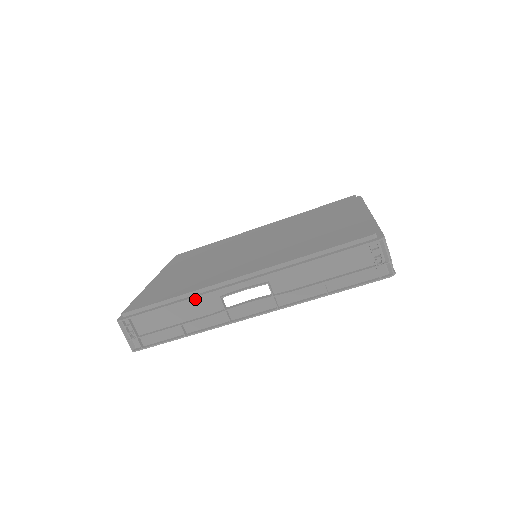
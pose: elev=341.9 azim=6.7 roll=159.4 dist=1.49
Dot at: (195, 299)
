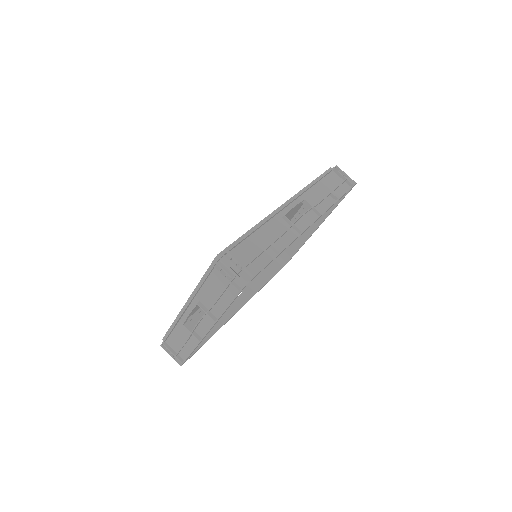
Dot at: (267, 224)
